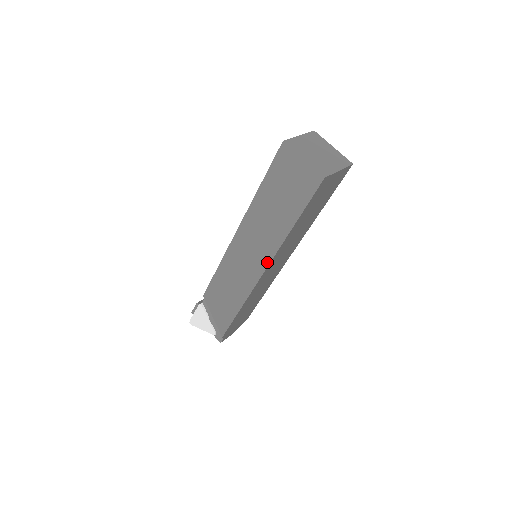
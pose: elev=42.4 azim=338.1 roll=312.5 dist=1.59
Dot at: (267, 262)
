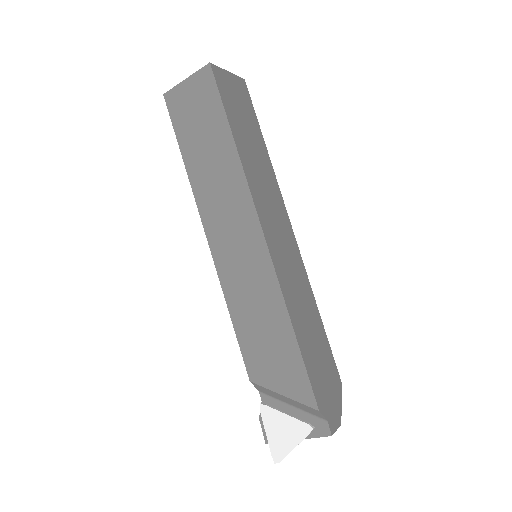
Dot at: (252, 212)
